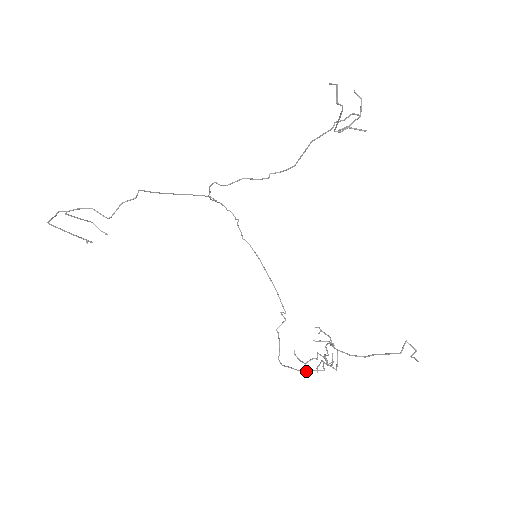
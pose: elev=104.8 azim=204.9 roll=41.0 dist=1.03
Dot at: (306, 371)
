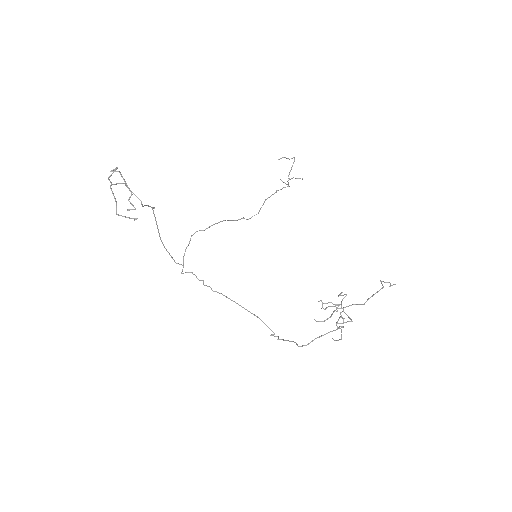
Dot at: (332, 331)
